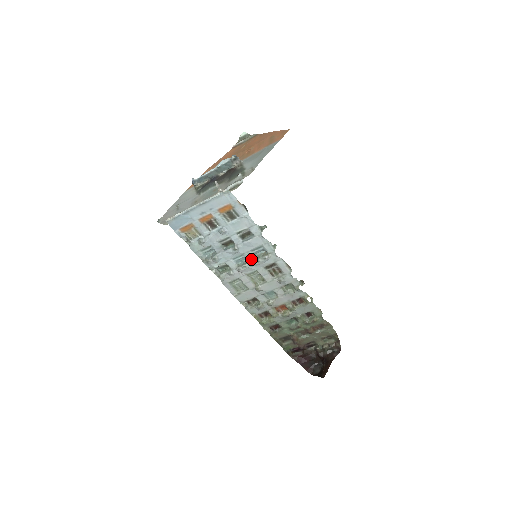
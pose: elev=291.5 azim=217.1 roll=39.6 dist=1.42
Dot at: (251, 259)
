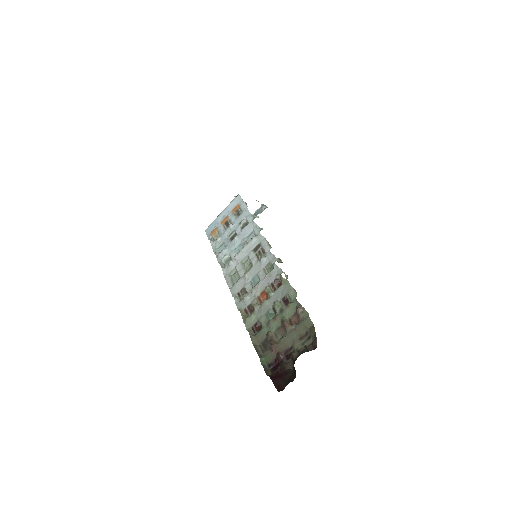
Dot at: (244, 243)
